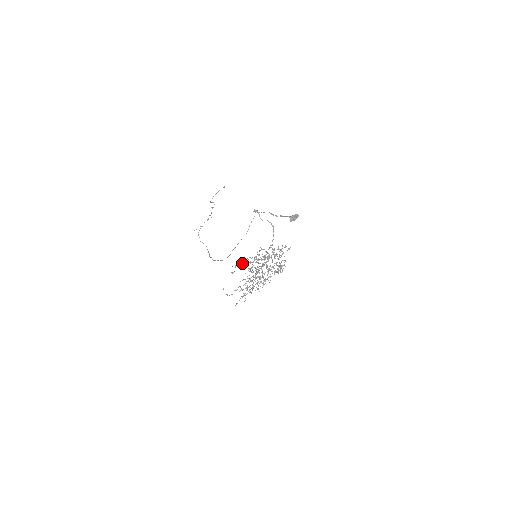
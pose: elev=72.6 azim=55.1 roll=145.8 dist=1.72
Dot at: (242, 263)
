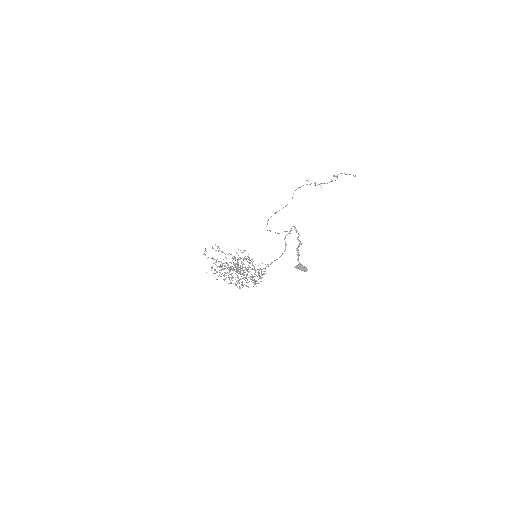
Dot at: occluded
